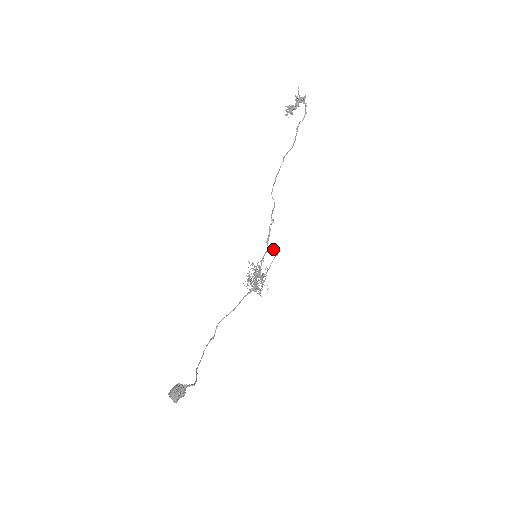
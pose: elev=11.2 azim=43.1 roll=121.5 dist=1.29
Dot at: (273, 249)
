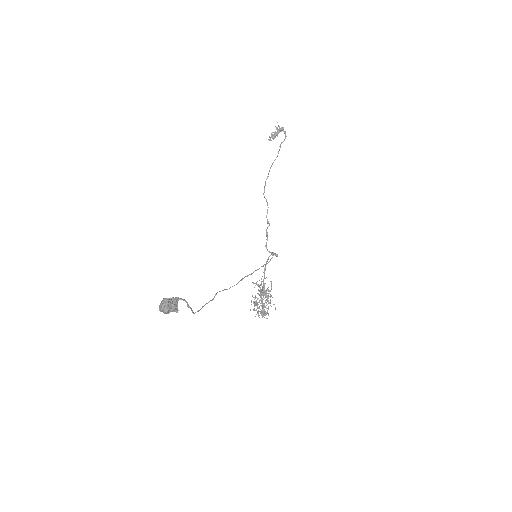
Dot at: occluded
